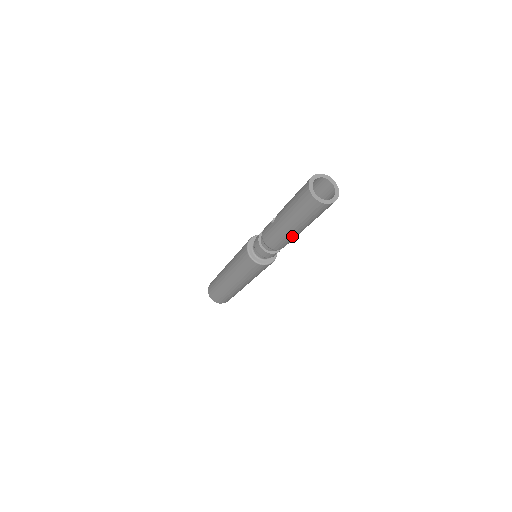
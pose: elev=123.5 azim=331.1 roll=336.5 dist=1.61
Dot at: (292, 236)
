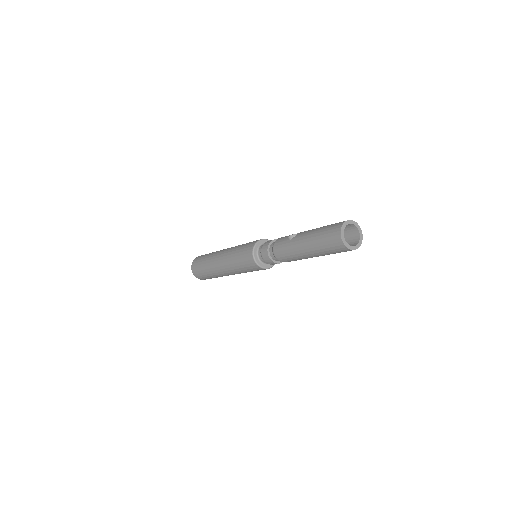
Dot at: (302, 258)
